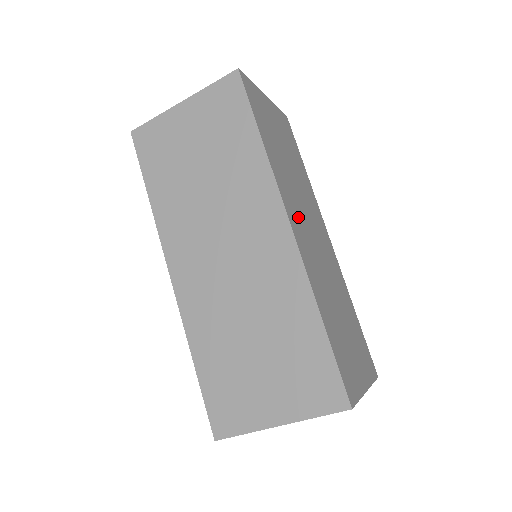
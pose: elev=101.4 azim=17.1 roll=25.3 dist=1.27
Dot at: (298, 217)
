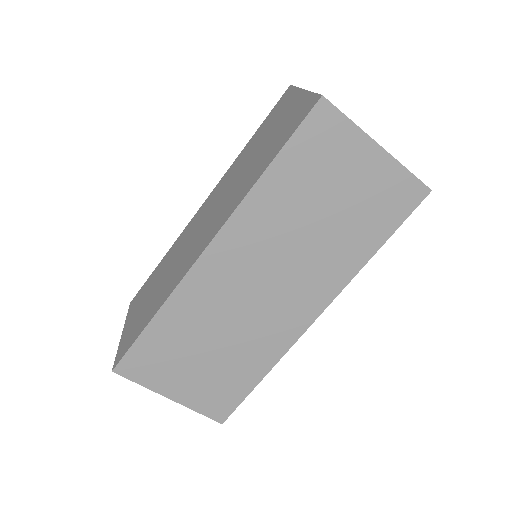
Dot at: (244, 256)
